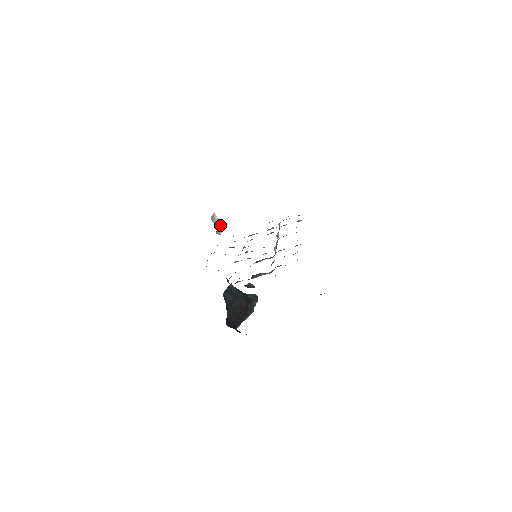
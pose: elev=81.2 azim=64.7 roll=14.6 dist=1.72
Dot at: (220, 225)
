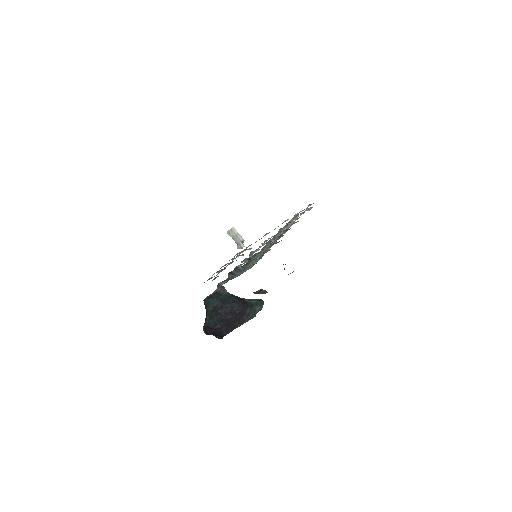
Dot at: (242, 239)
